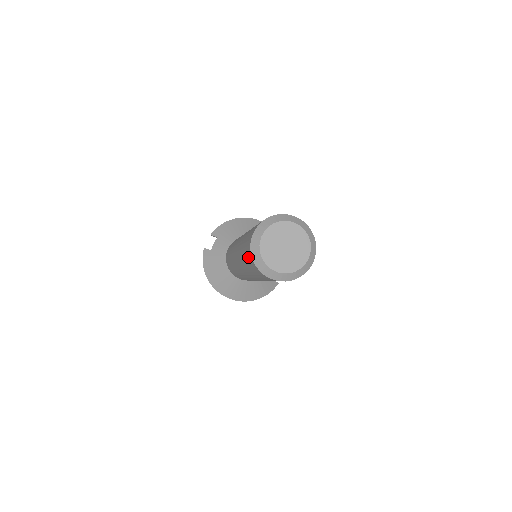
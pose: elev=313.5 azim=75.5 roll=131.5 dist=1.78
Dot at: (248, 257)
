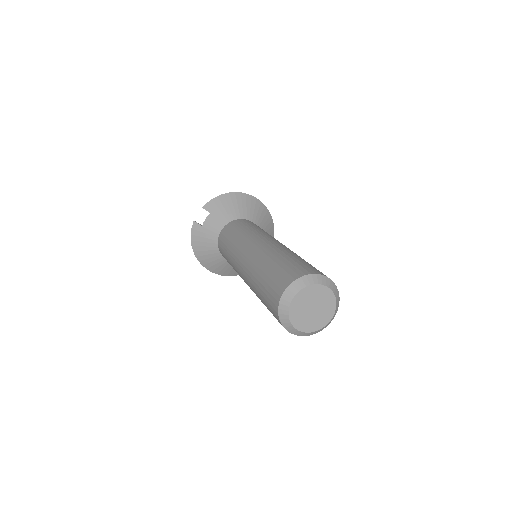
Dot at: (271, 305)
